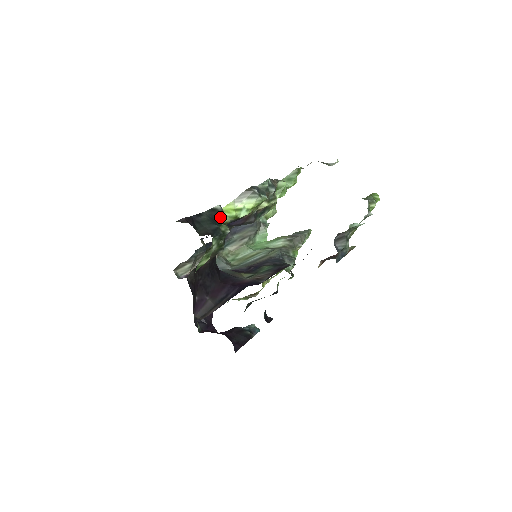
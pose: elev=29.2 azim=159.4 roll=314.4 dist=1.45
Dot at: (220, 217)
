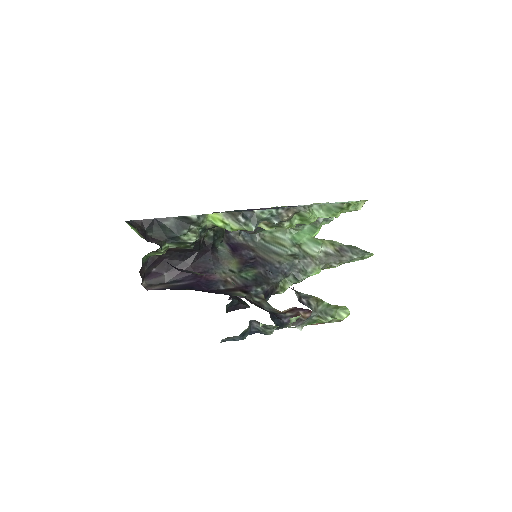
Dot at: (193, 225)
